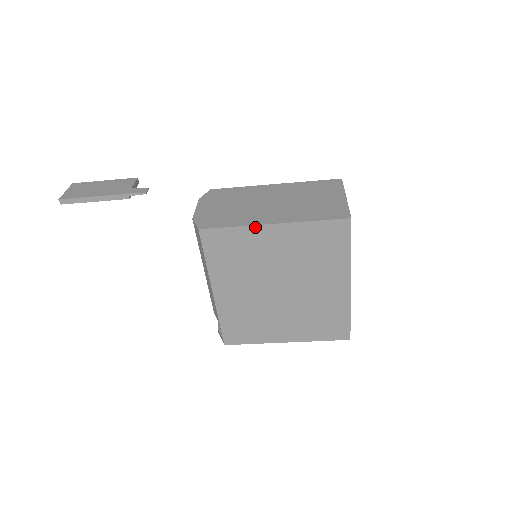
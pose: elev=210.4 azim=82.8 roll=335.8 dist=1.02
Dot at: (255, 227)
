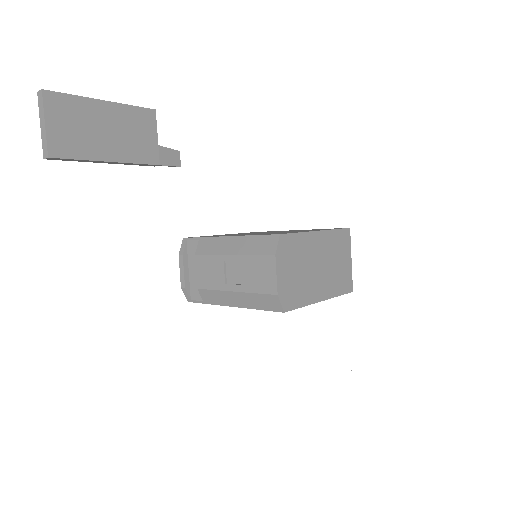
Dot at: (312, 303)
